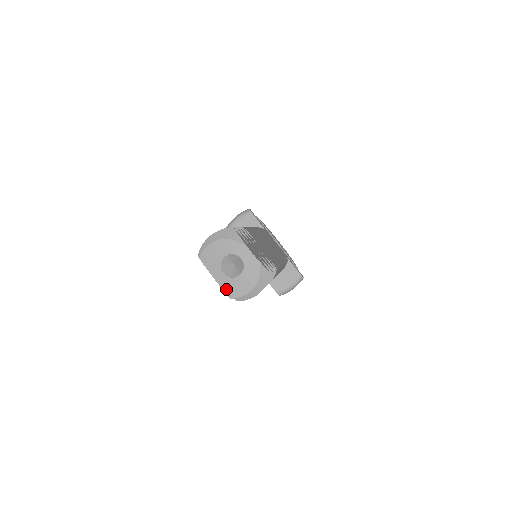
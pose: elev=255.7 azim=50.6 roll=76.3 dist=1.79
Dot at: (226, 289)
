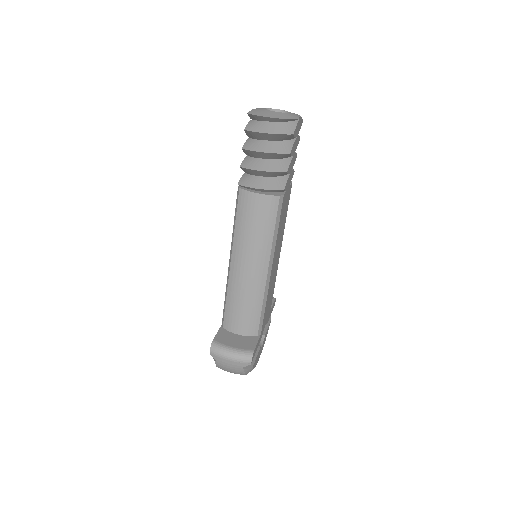
Dot at: (253, 111)
